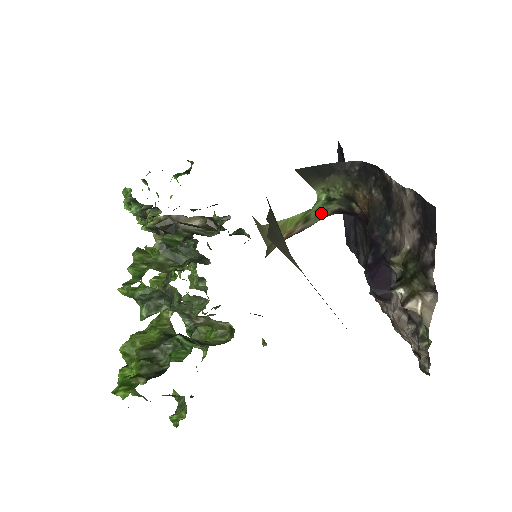
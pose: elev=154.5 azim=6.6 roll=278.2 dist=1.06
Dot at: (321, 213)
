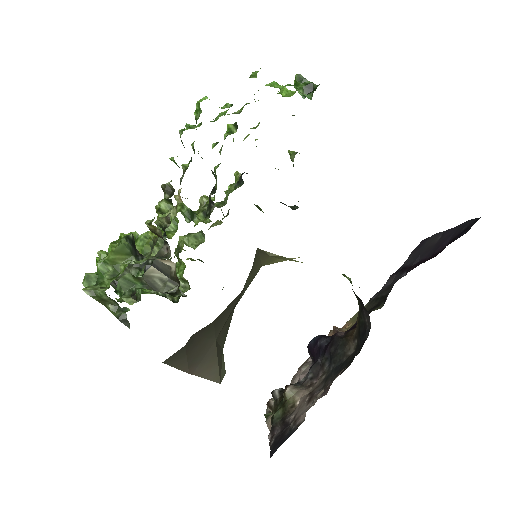
Dot at: occluded
